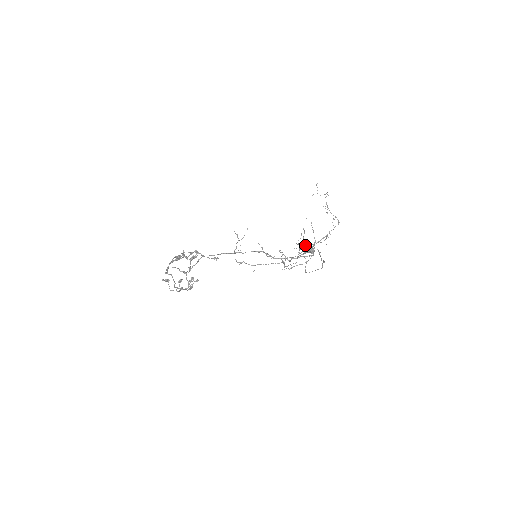
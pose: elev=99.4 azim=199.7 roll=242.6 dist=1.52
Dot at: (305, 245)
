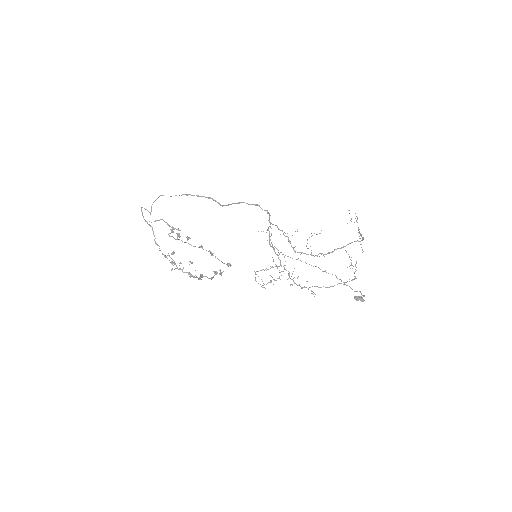
Dot at: occluded
